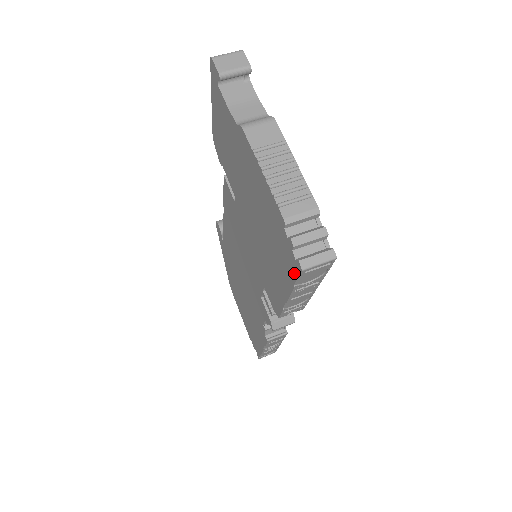
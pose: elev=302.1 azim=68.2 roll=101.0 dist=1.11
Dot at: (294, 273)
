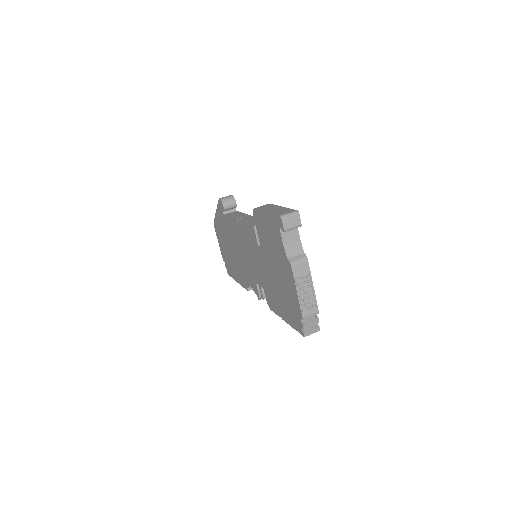
Dot at: (297, 329)
